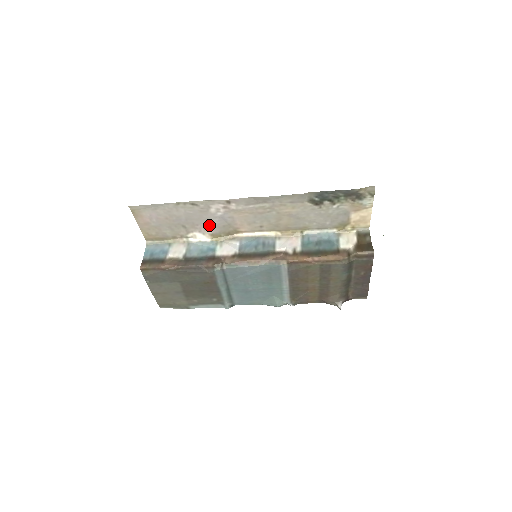
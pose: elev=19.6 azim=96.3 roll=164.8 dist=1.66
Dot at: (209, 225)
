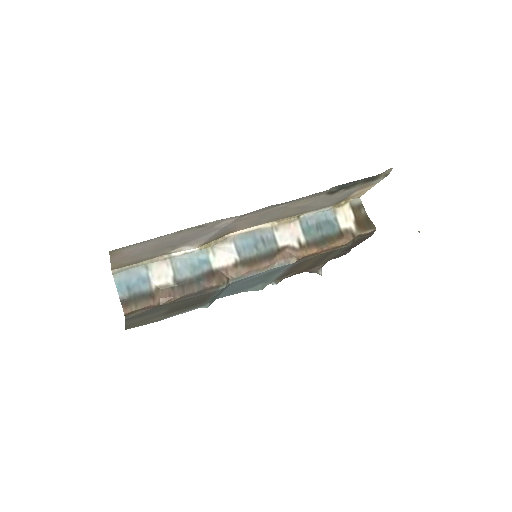
Dot at: (204, 237)
